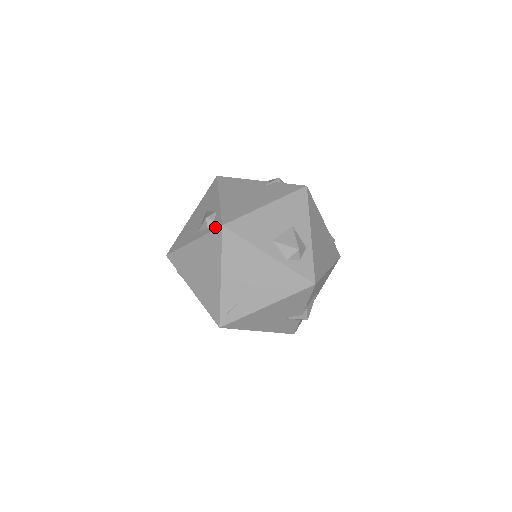
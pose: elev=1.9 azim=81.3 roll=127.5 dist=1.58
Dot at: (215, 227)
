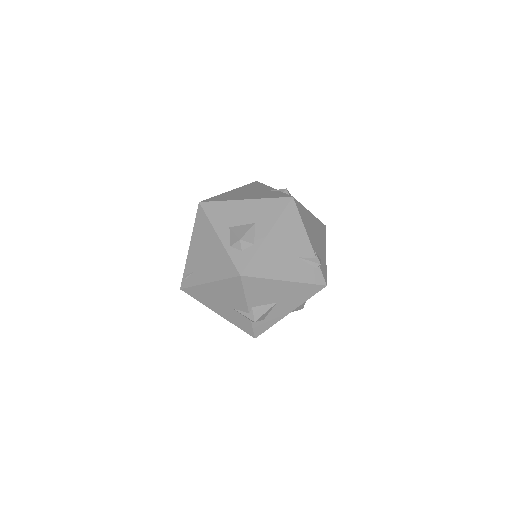
Dot at: occluded
